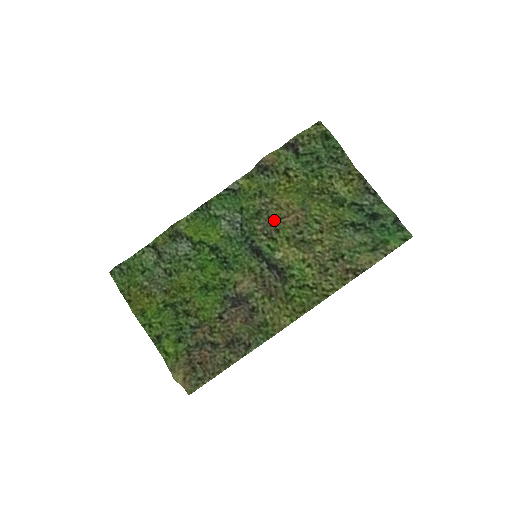
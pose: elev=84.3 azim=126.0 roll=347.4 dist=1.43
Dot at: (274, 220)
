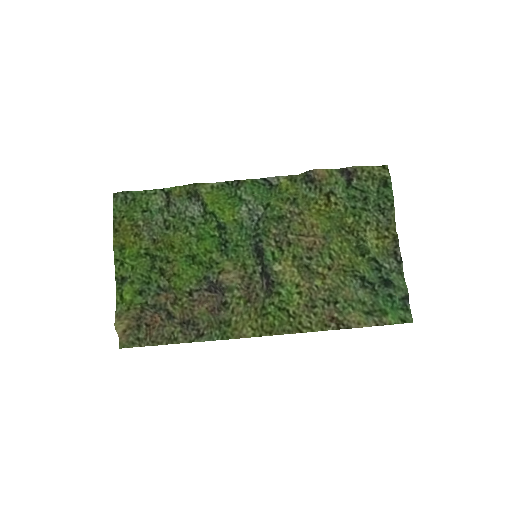
Dot at: (292, 232)
